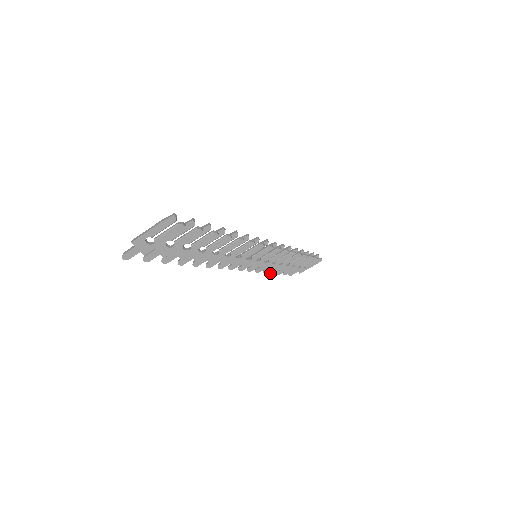
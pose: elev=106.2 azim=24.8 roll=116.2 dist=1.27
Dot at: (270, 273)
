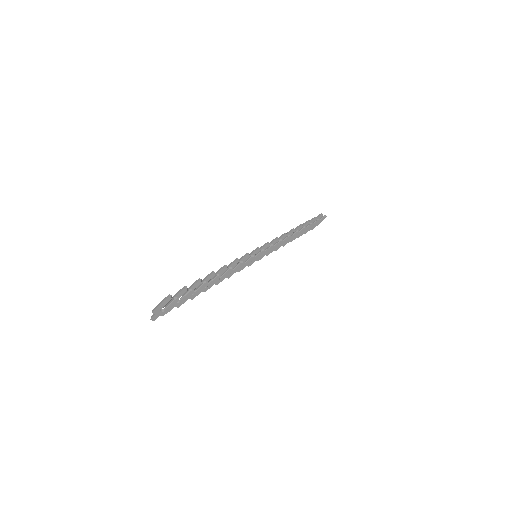
Dot at: occluded
